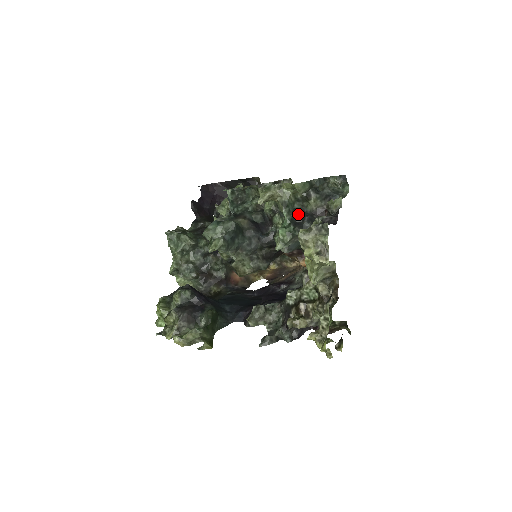
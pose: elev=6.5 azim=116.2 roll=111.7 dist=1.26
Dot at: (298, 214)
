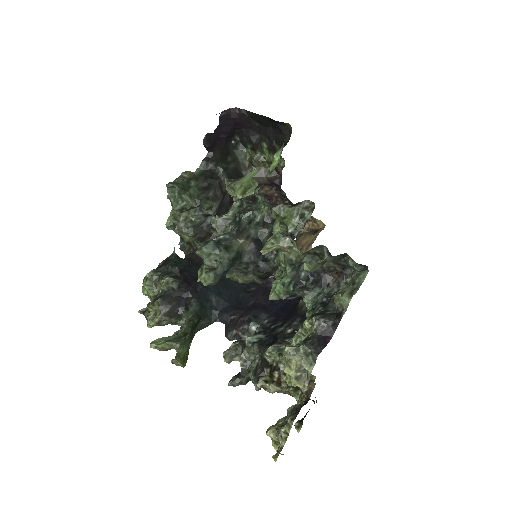
Dot at: (304, 271)
